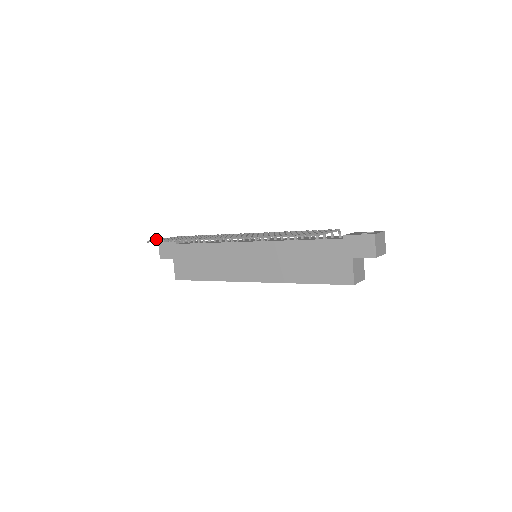
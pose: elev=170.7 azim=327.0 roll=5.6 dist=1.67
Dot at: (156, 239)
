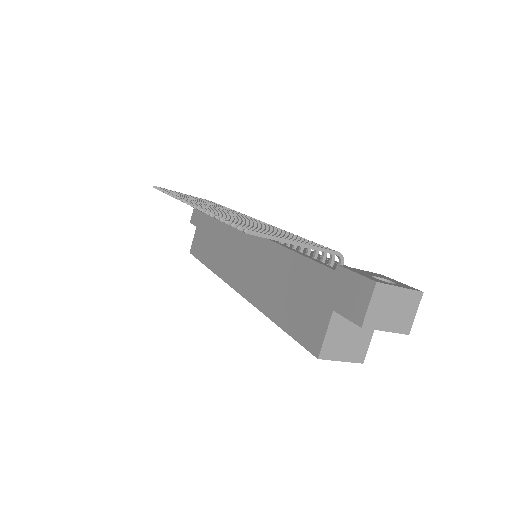
Dot at: occluded
